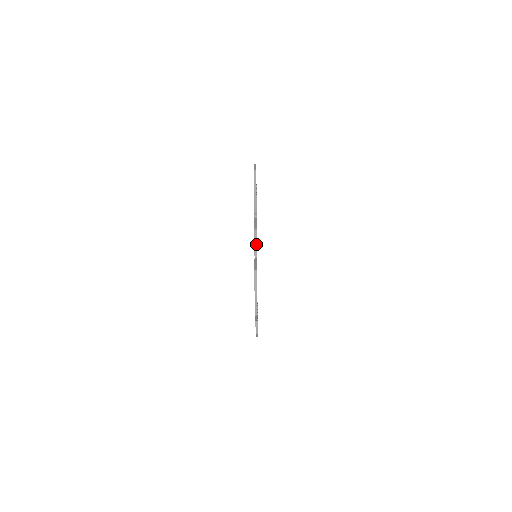
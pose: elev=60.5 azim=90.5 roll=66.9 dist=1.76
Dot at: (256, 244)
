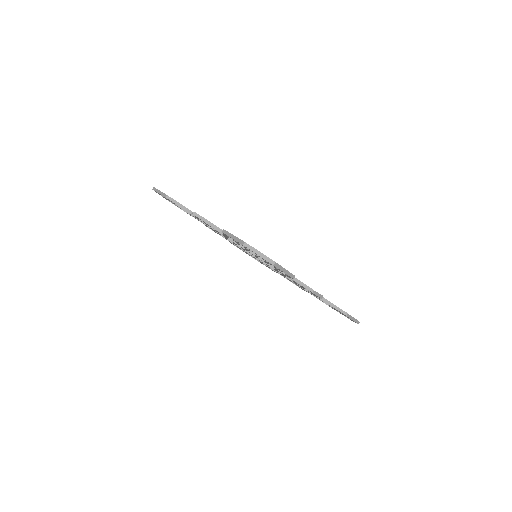
Dot at: (210, 223)
